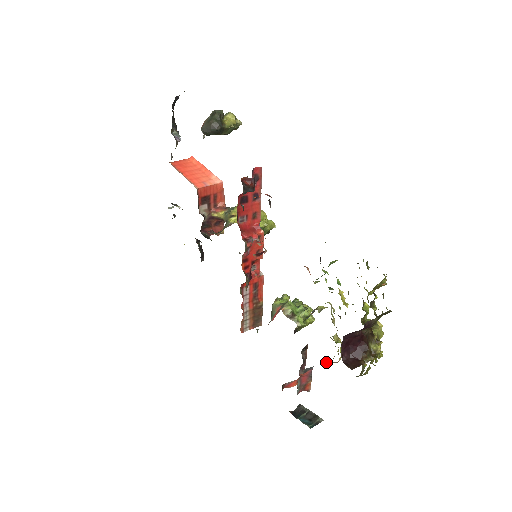
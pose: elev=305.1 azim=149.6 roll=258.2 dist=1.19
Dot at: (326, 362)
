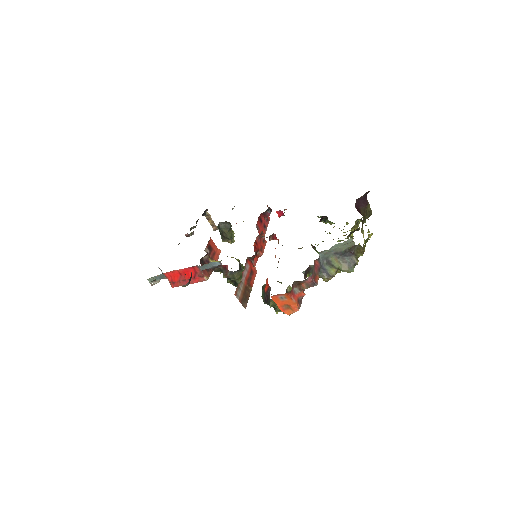
Dot at: (326, 272)
